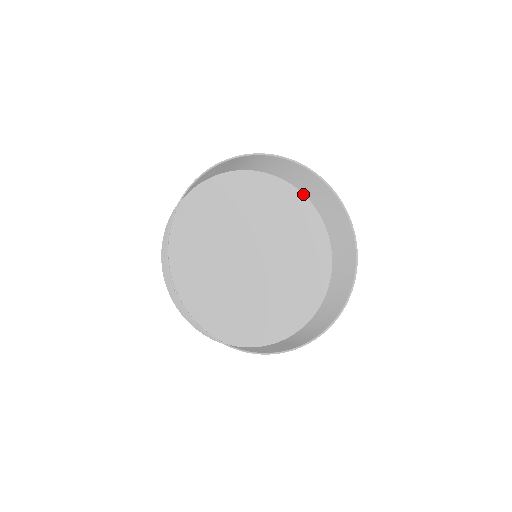
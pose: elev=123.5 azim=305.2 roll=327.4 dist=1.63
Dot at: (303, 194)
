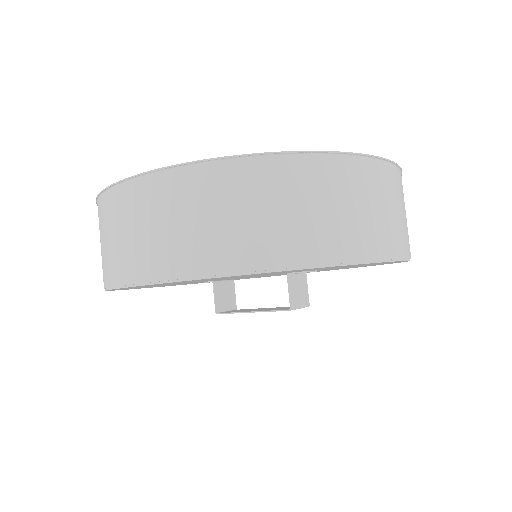
Dot at: occluded
